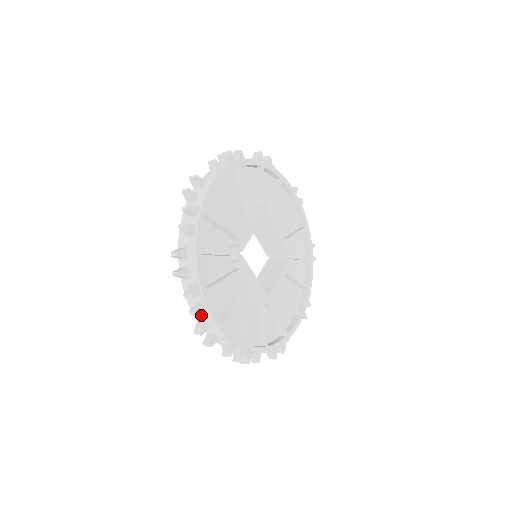
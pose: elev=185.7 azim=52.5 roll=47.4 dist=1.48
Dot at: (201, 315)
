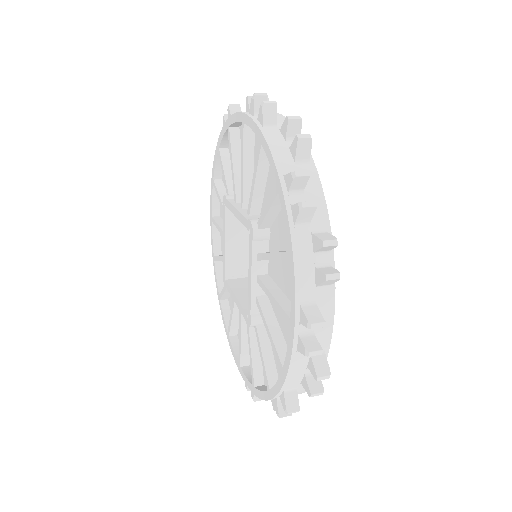
Dot at: (313, 293)
